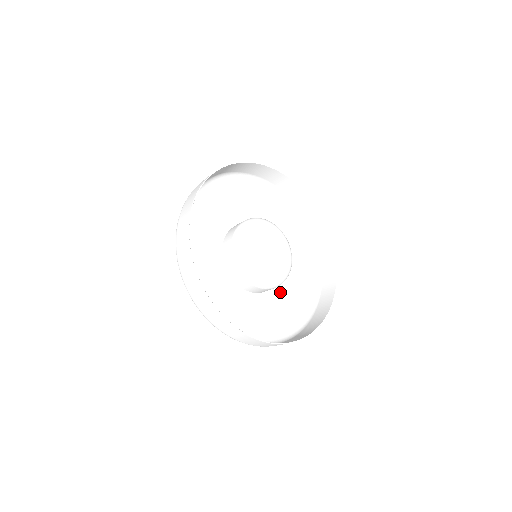
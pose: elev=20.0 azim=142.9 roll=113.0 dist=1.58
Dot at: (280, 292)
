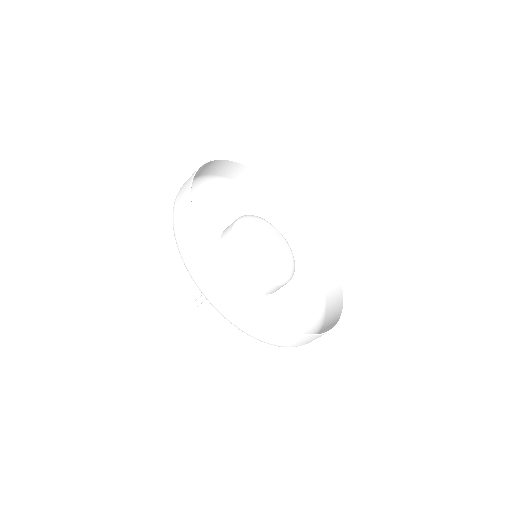
Dot at: occluded
